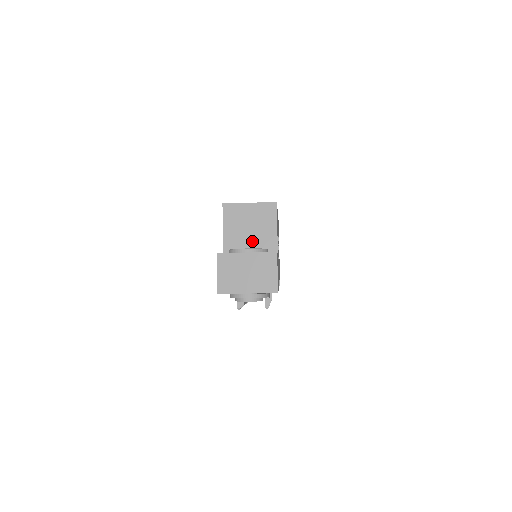
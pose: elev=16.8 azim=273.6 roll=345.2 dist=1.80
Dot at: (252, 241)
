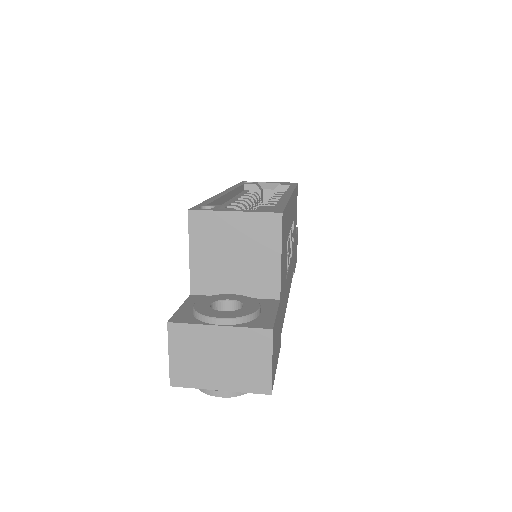
Dot at: (238, 276)
